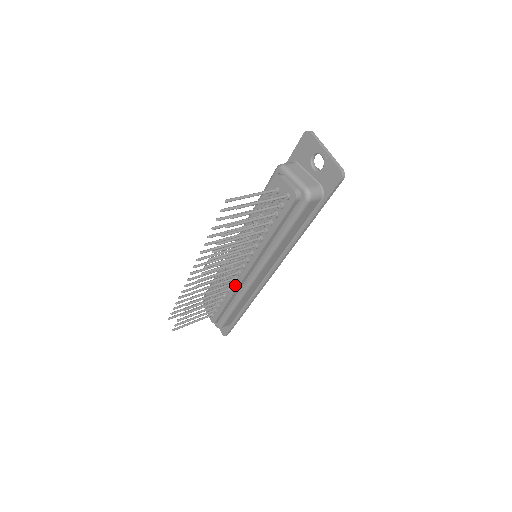
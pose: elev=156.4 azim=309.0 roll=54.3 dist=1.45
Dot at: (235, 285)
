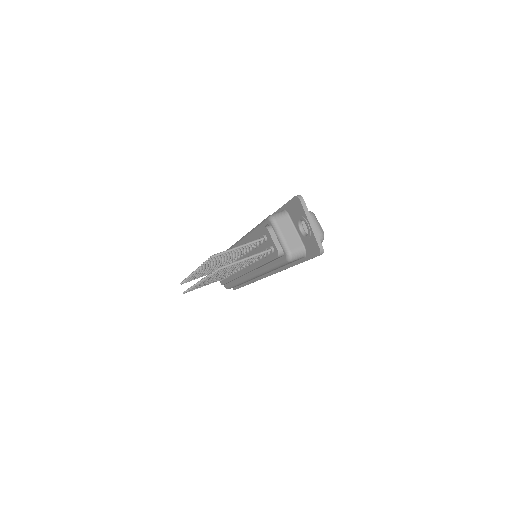
Dot at: (236, 275)
